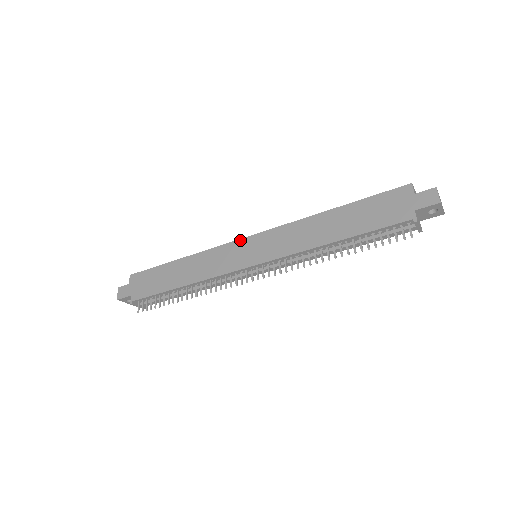
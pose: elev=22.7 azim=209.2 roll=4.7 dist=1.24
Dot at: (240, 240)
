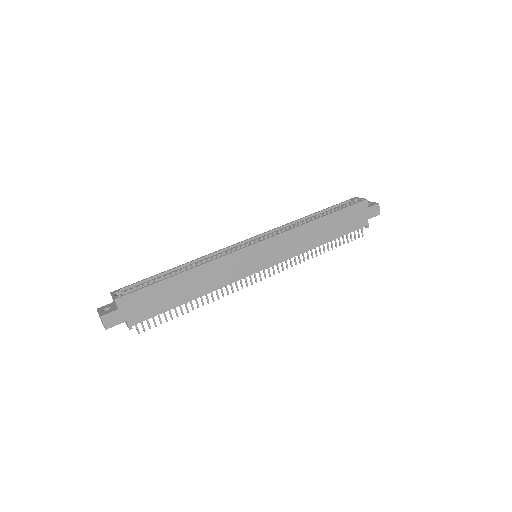
Dot at: (249, 247)
